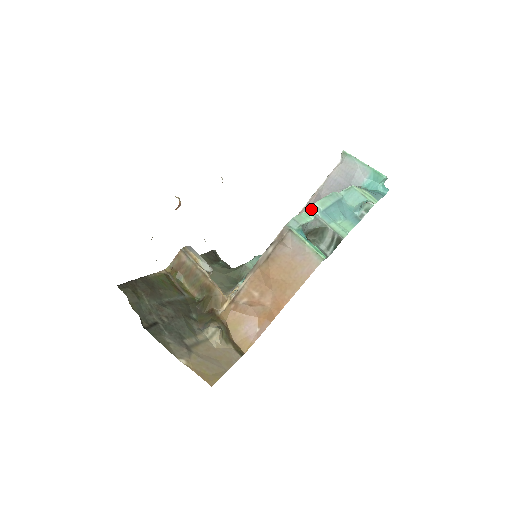
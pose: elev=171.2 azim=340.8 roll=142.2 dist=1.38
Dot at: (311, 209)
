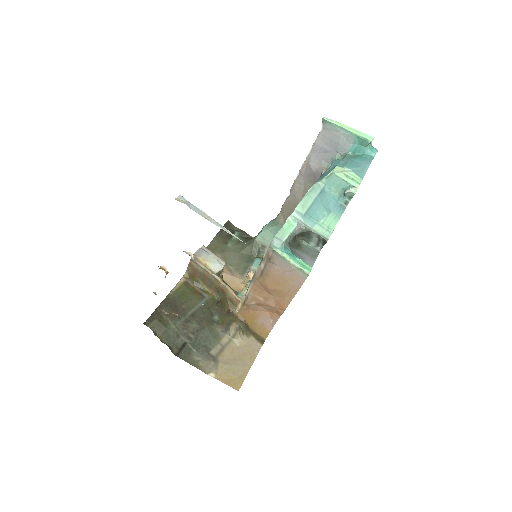
Dot at: (293, 215)
